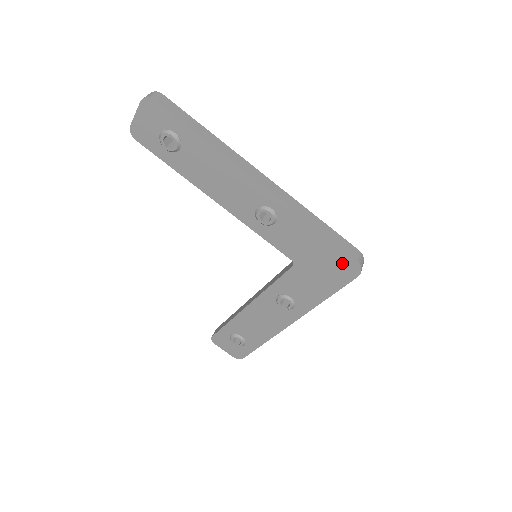
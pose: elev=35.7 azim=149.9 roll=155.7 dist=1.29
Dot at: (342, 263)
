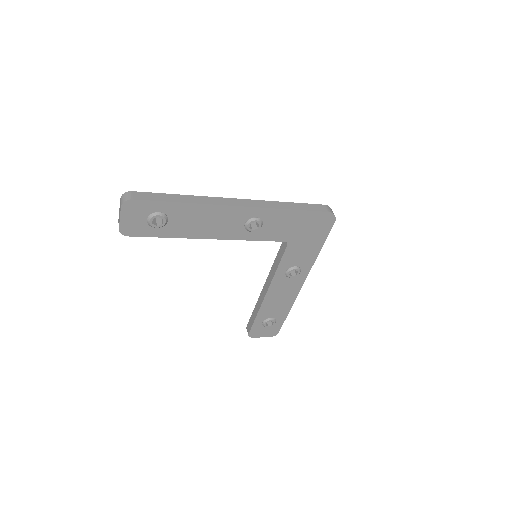
Dot at: (320, 220)
